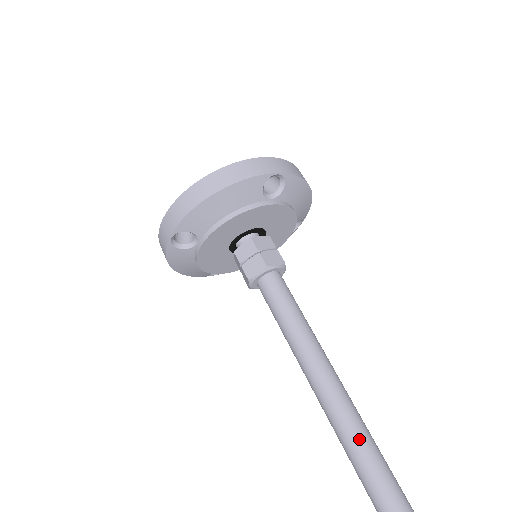
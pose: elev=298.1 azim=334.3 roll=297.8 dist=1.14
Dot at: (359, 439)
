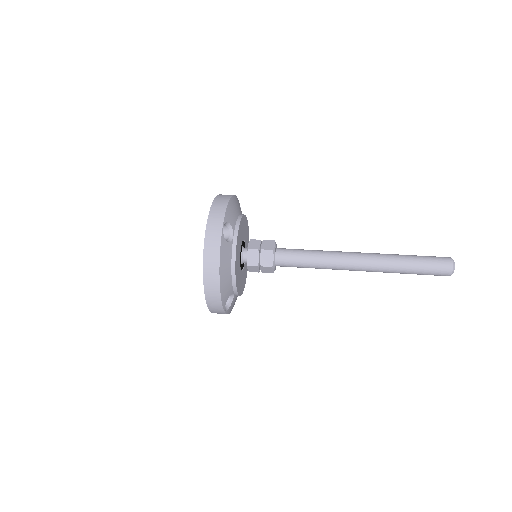
Dot at: occluded
